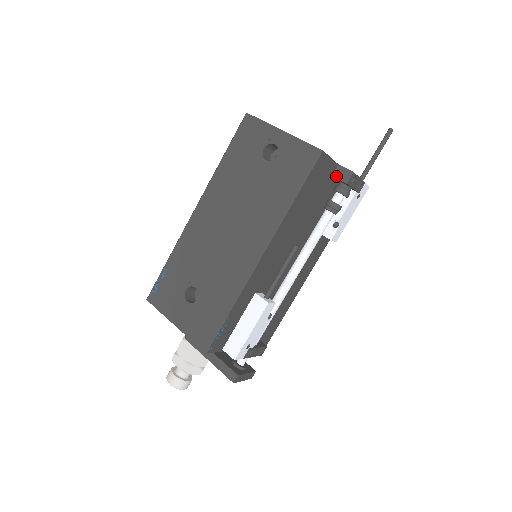
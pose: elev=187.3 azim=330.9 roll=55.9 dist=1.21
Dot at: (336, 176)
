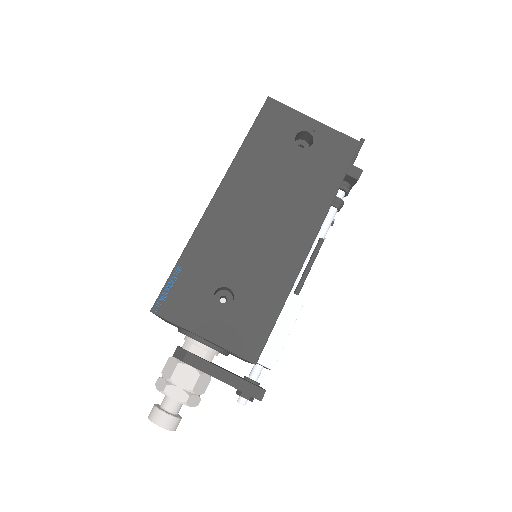
Dot at: (347, 173)
